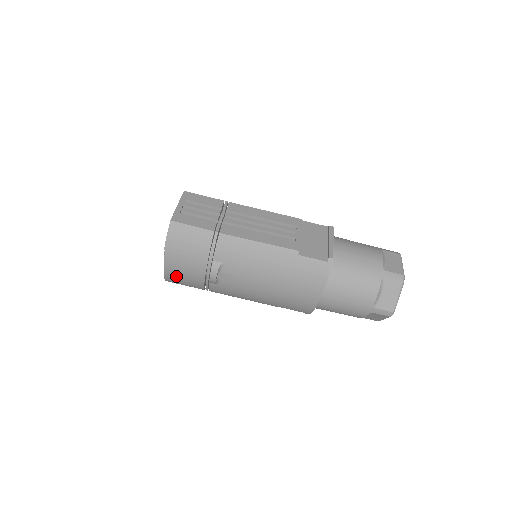
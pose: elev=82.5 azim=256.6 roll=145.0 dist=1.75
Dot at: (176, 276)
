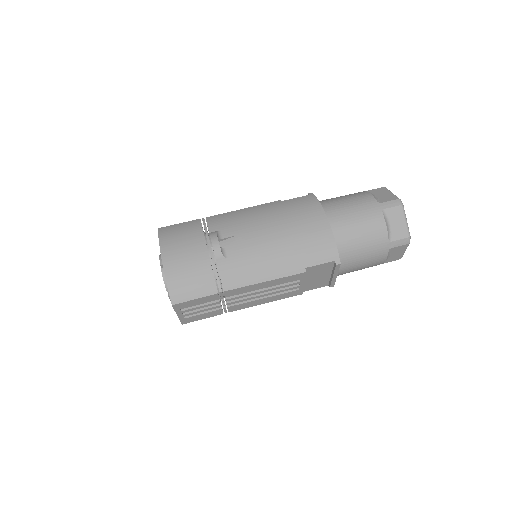
Dot at: (179, 274)
